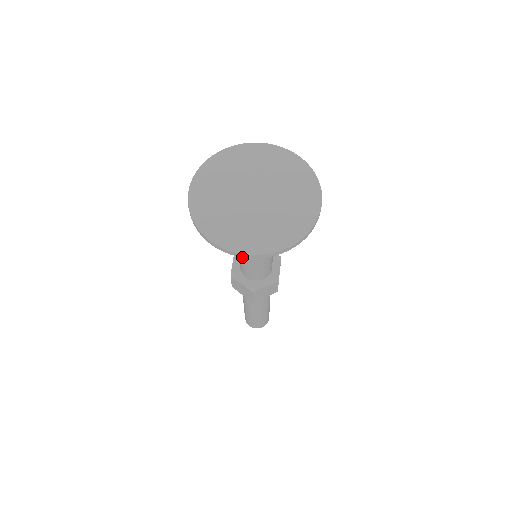
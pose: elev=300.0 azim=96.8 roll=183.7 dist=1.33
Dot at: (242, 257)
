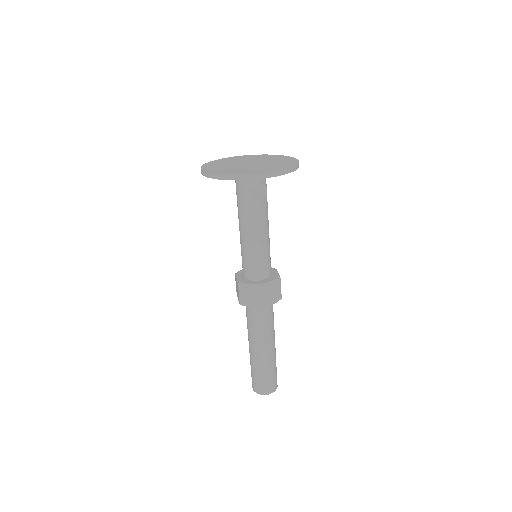
Dot at: (246, 245)
